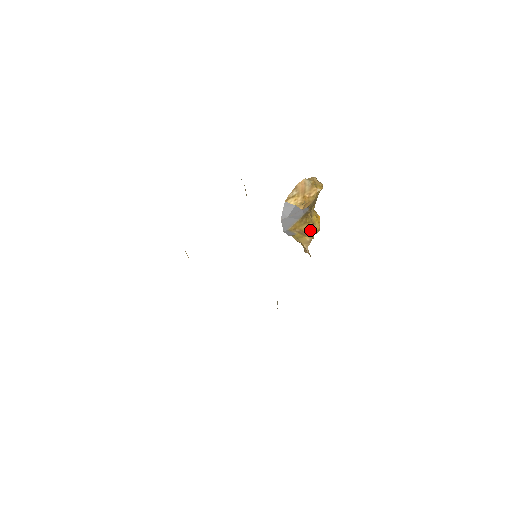
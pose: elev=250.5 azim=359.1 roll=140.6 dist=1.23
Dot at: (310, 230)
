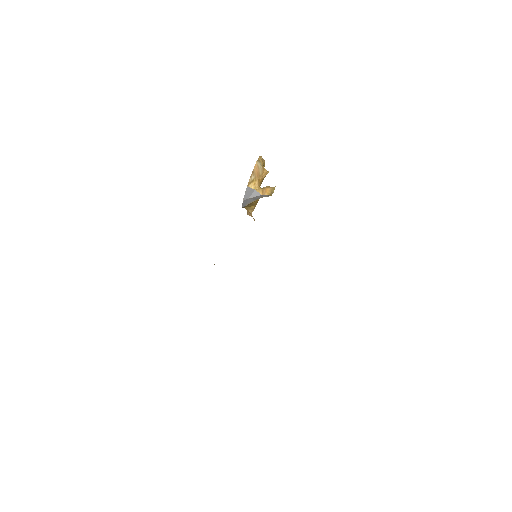
Dot at: (257, 201)
